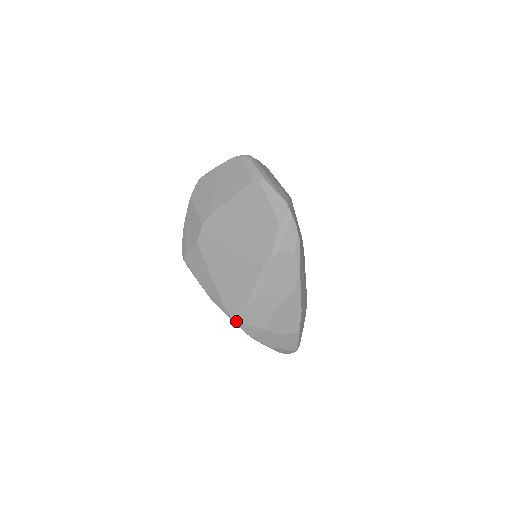
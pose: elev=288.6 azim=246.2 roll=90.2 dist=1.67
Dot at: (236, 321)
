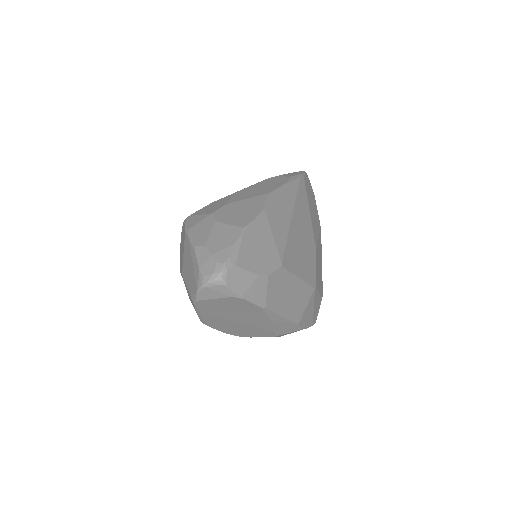
Dot at: (187, 217)
